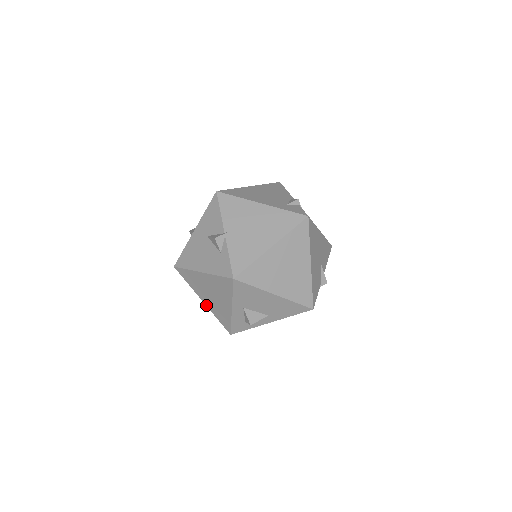
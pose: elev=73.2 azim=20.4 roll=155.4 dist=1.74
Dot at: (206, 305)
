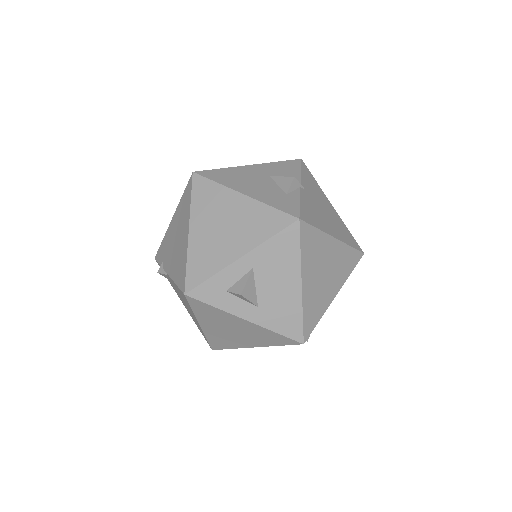
Dot at: (189, 238)
